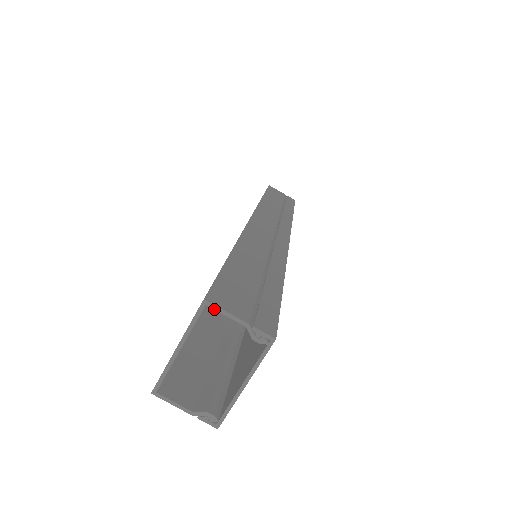
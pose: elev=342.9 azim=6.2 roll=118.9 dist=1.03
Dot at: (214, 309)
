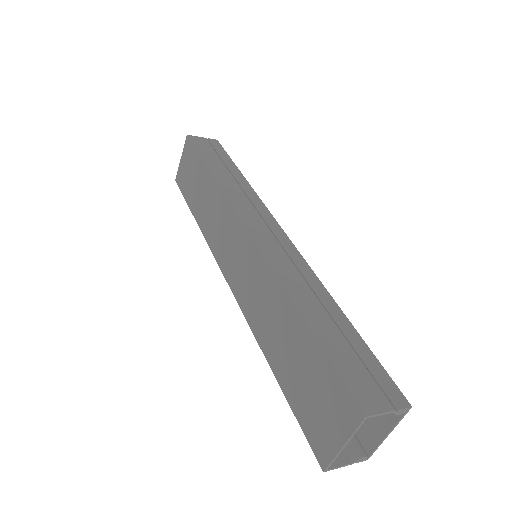
Dot at: occluded
